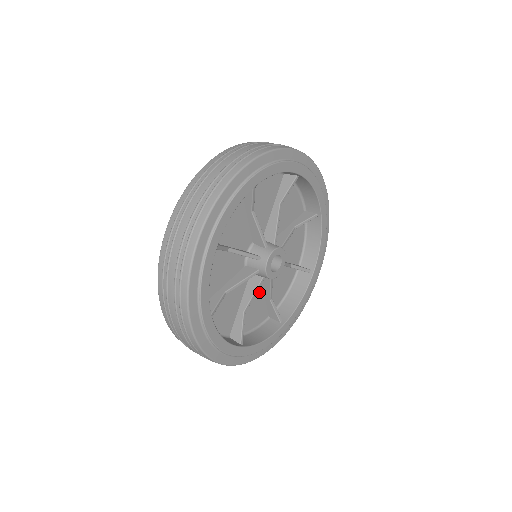
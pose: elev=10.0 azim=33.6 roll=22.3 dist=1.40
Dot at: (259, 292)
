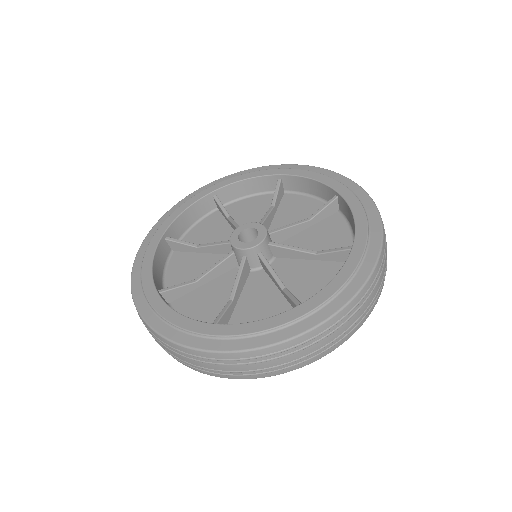
Dot at: (211, 261)
